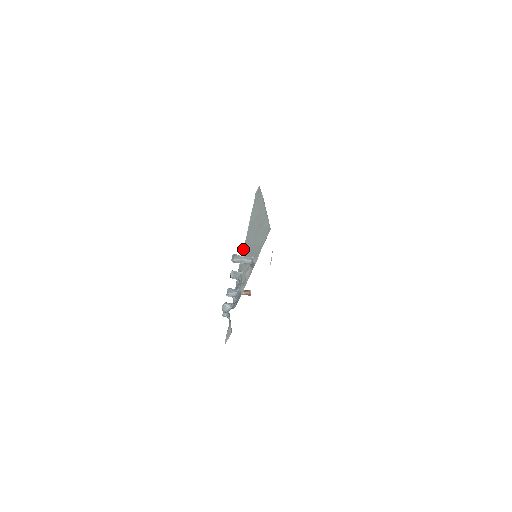
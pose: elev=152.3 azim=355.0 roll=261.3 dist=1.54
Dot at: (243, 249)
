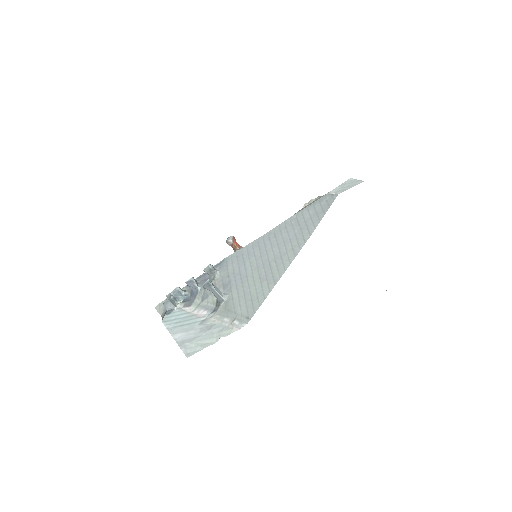
Dot at: (247, 245)
